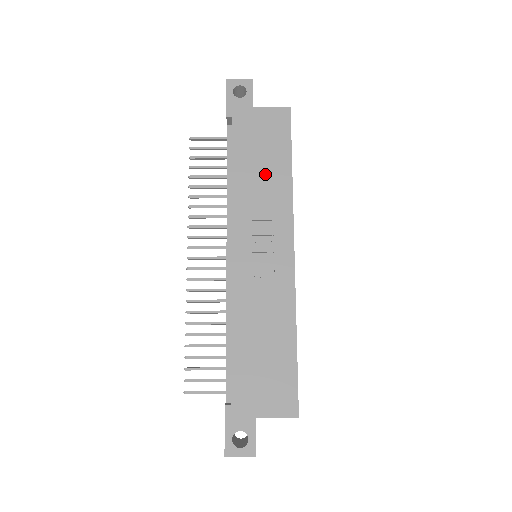
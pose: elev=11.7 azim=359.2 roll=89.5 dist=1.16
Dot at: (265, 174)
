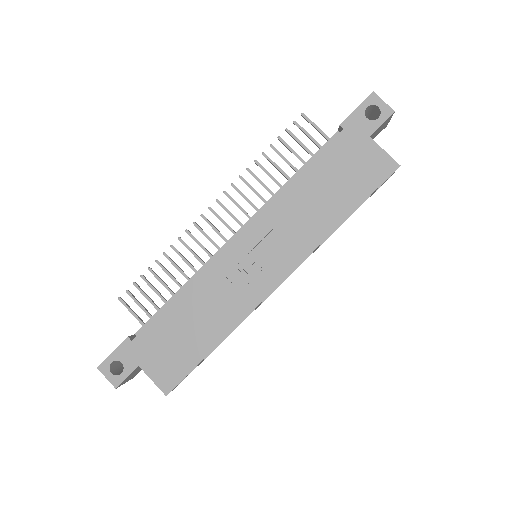
Dot at: (321, 202)
